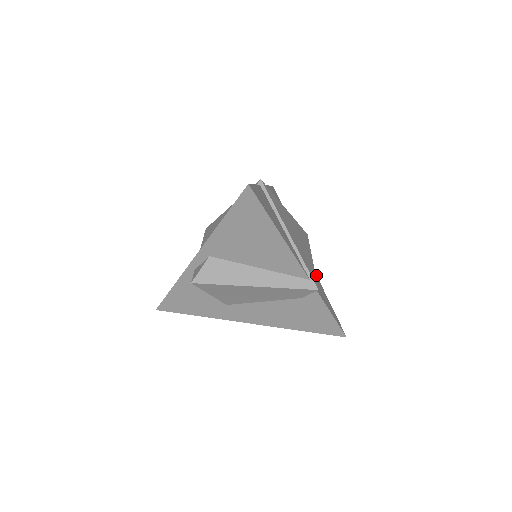
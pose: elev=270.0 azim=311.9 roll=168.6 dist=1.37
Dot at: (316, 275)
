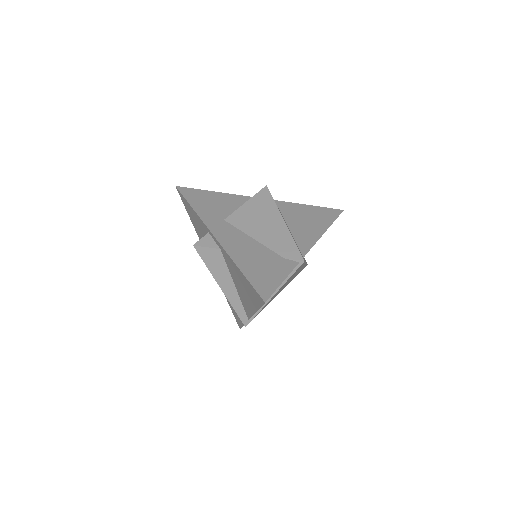
Dot at: occluded
